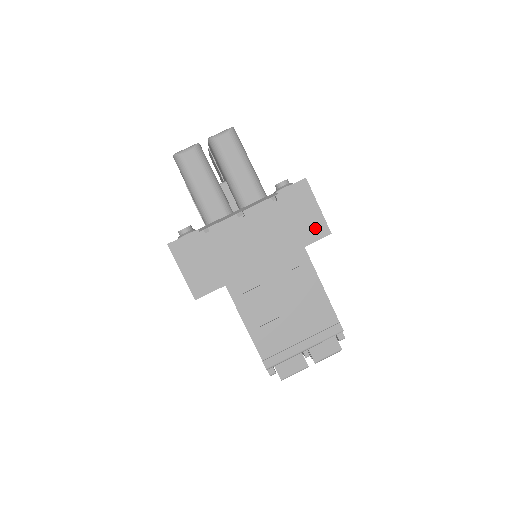
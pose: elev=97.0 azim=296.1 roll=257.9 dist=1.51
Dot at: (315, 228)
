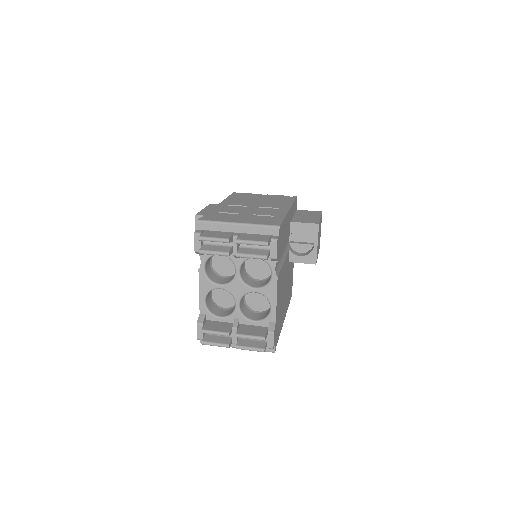
Dot at: (309, 220)
